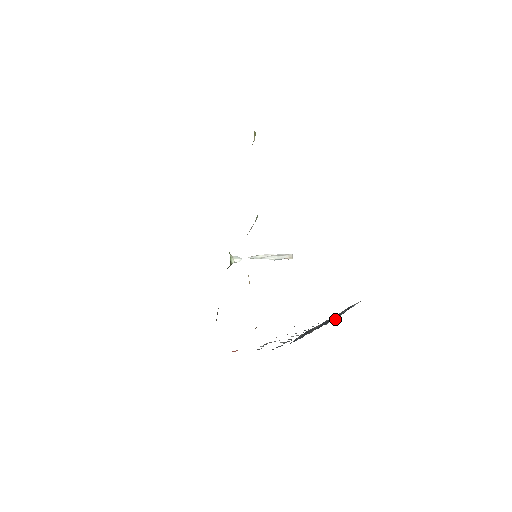
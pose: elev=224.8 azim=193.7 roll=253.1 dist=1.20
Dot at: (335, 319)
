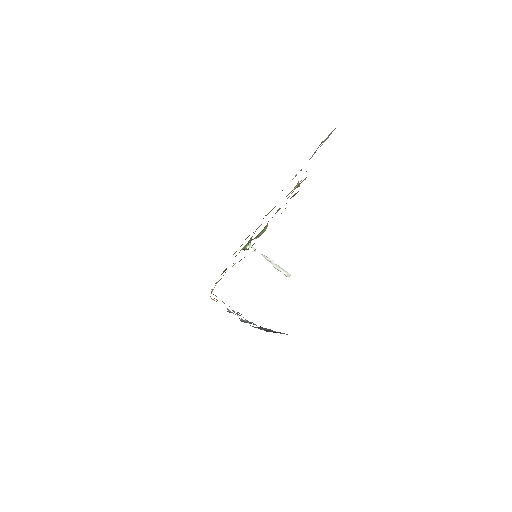
Dot at: (267, 331)
